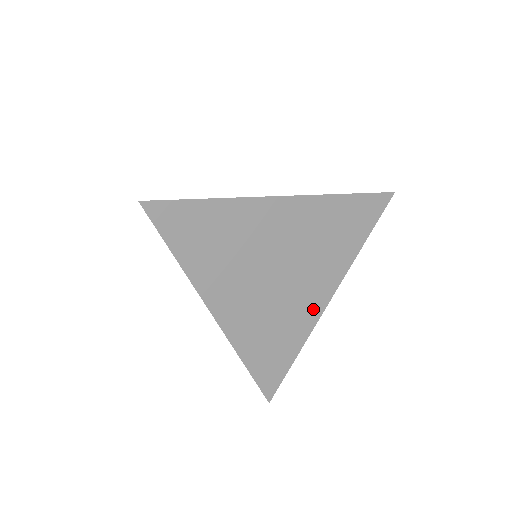
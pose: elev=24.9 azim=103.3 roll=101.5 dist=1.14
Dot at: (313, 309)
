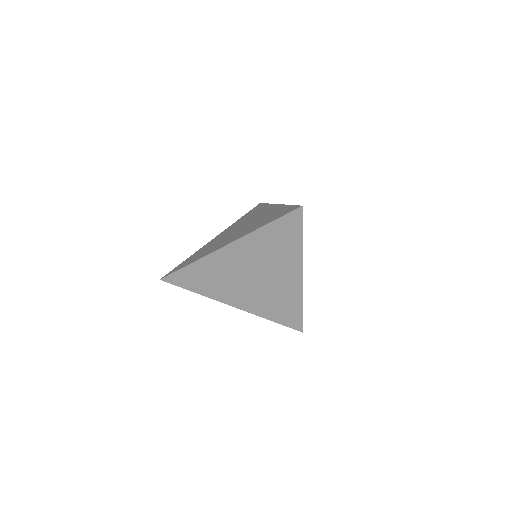
Dot at: (294, 285)
